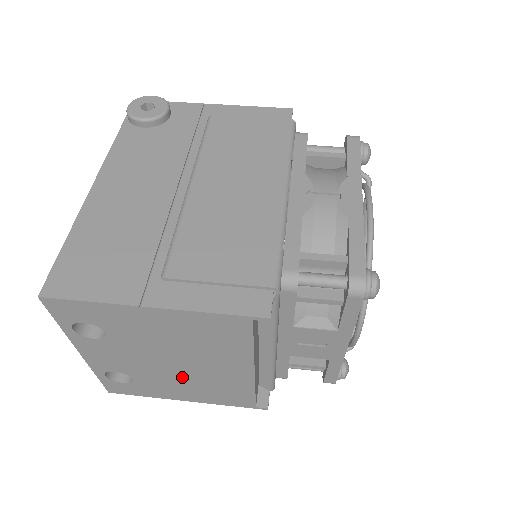
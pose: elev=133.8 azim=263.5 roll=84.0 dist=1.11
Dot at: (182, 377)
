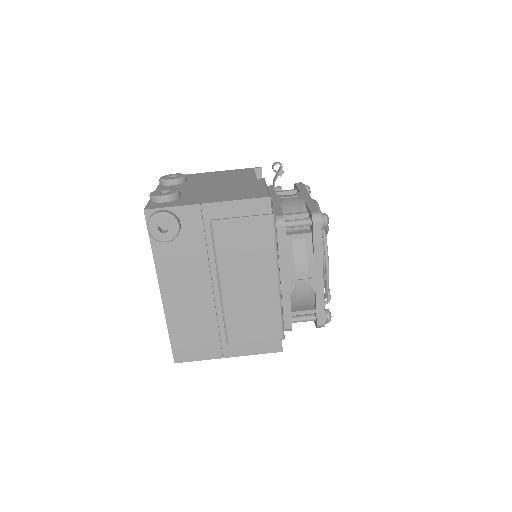
Dot at: occluded
